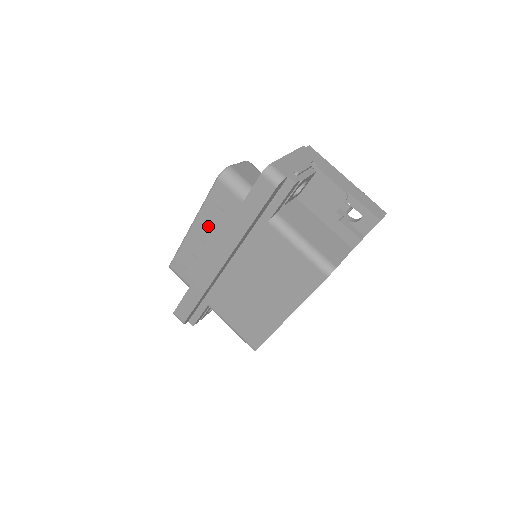
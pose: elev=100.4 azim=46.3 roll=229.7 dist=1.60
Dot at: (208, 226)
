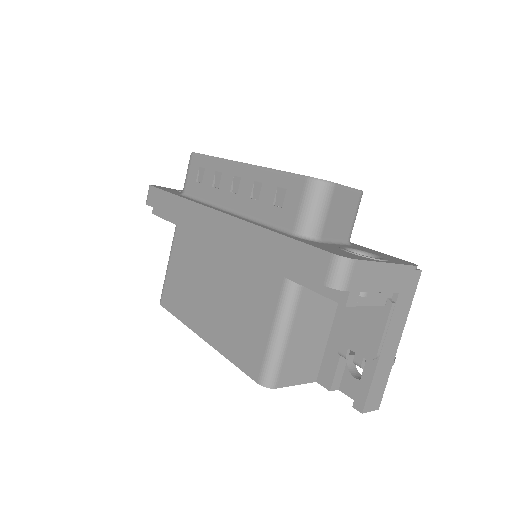
Dot at: (250, 189)
